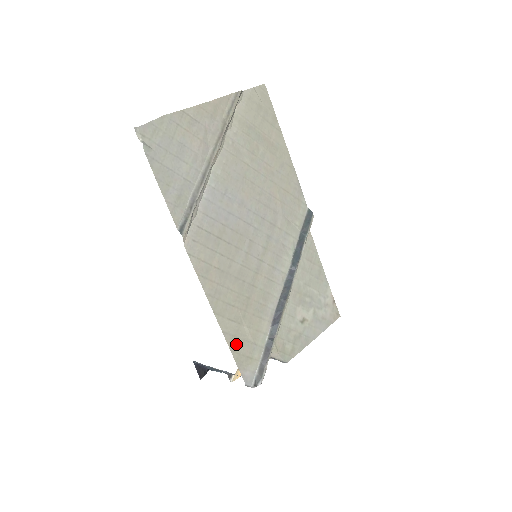
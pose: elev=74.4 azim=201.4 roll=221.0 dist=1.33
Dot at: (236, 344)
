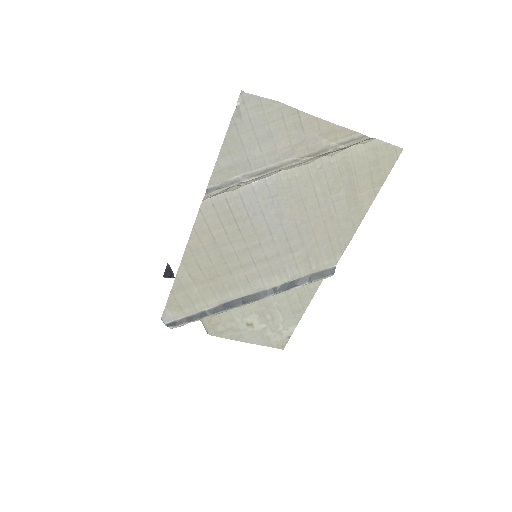
Dot at: (179, 291)
